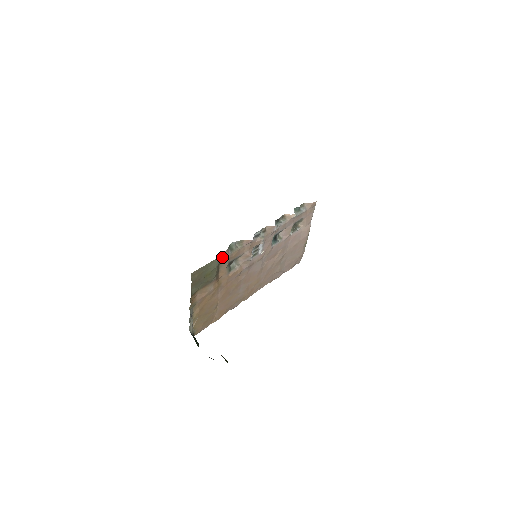
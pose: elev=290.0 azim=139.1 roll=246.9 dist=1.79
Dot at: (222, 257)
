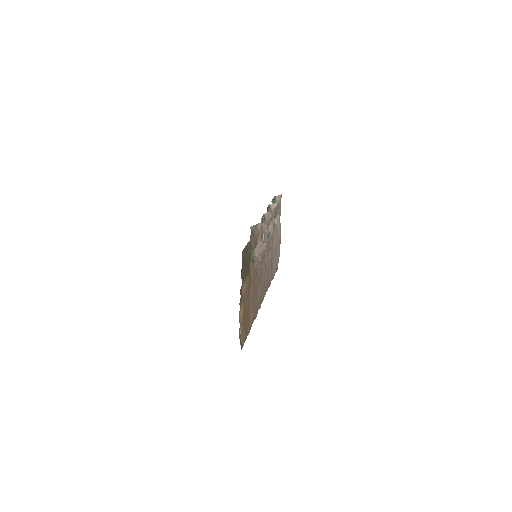
Dot at: (251, 240)
